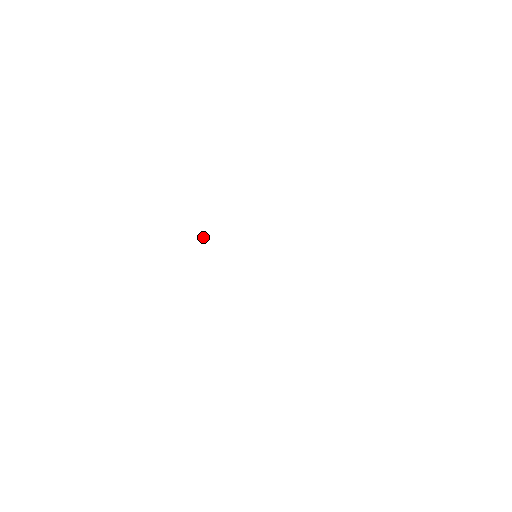
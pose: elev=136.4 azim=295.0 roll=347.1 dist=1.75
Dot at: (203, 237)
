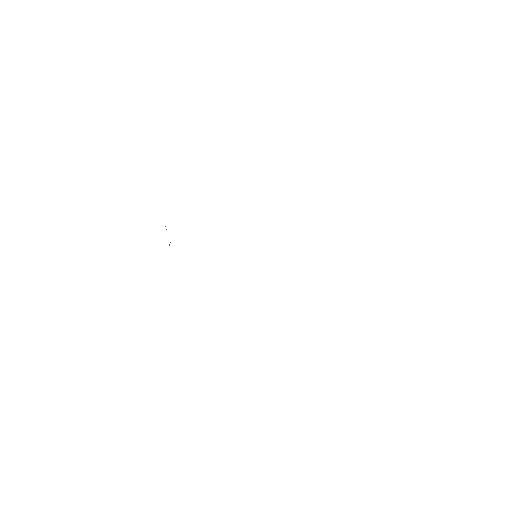
Dot at: occluded
